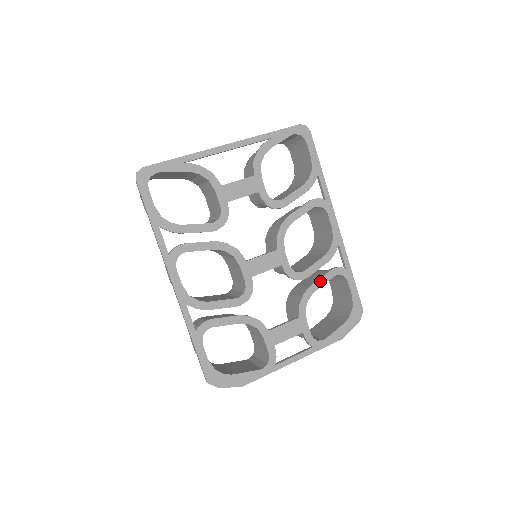
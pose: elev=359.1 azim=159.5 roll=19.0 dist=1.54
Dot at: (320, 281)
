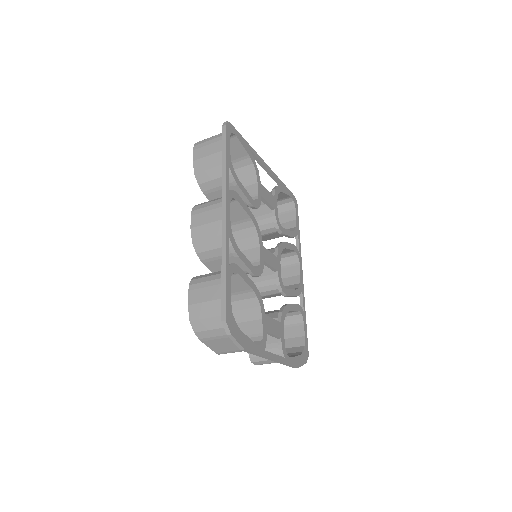
Dot at: (293, 306)
